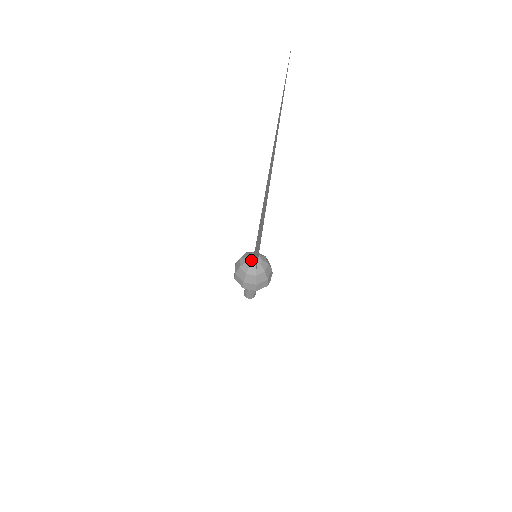
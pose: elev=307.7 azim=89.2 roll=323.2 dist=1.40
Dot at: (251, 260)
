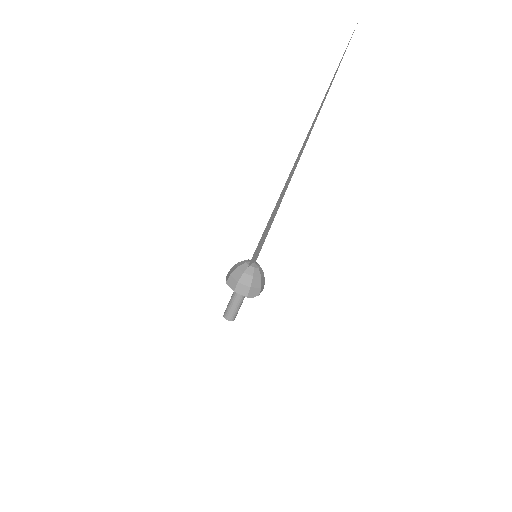
Dot at: occluded
